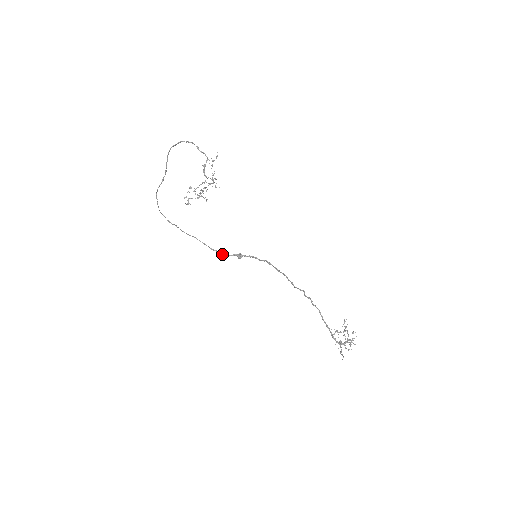
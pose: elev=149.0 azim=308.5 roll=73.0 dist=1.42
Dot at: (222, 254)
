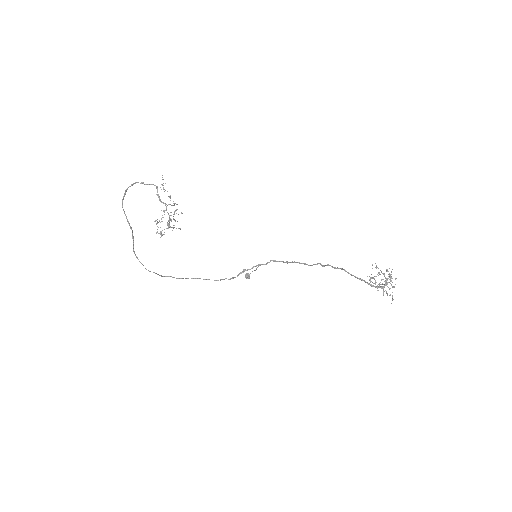
Dot at: occluded
